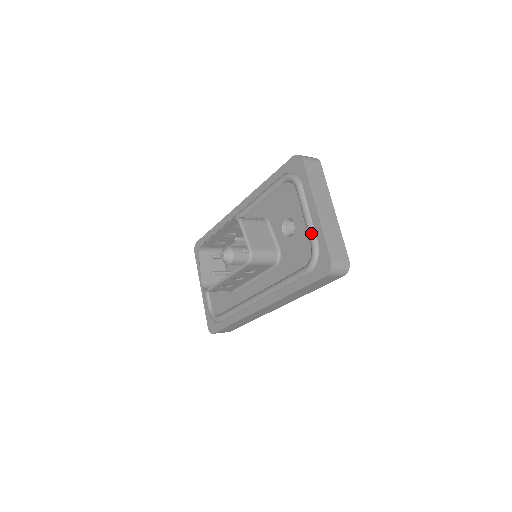
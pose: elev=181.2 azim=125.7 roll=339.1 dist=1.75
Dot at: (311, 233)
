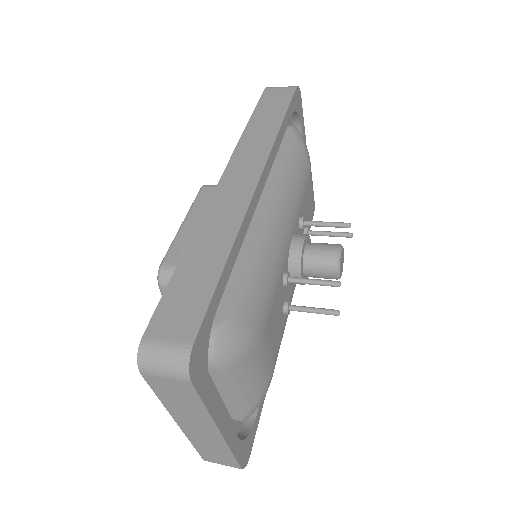
Dot at: occluded
